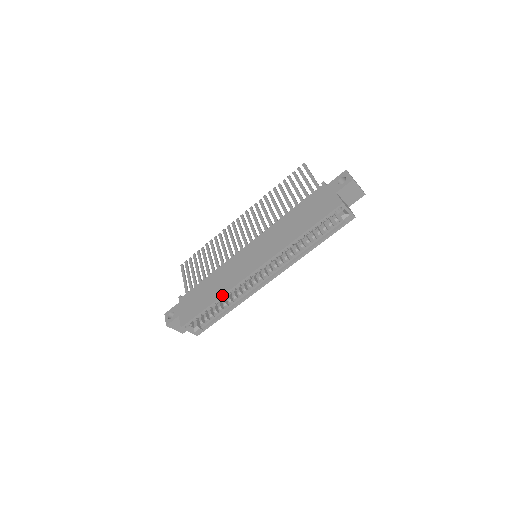
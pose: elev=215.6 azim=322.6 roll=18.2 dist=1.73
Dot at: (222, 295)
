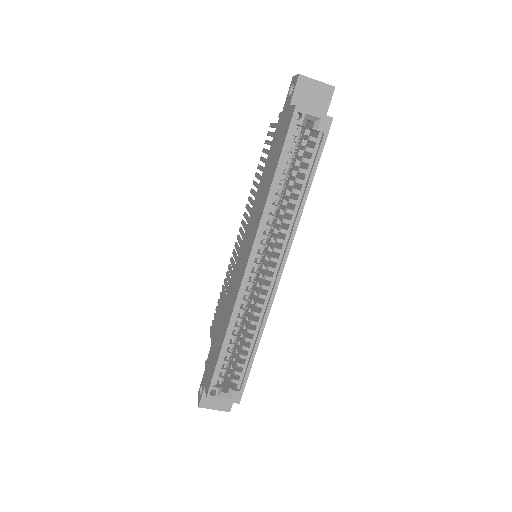
Dot at: (228, 325)
